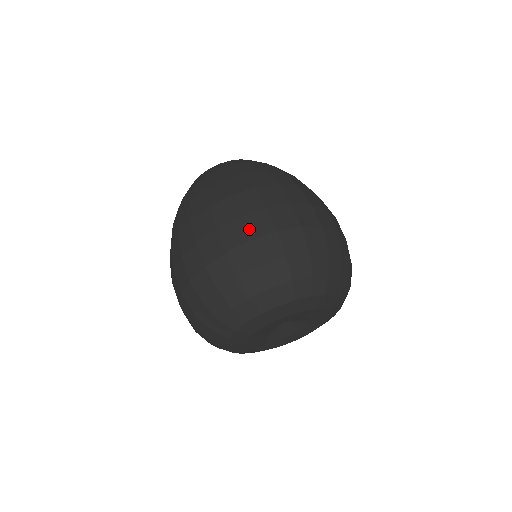
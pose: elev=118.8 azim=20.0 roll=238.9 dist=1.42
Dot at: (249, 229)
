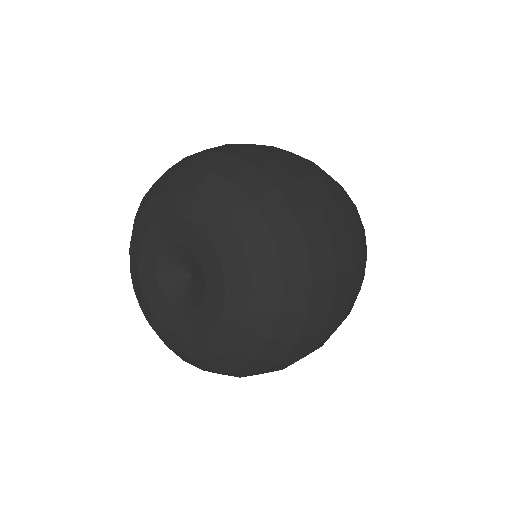
Dot at: occluded
